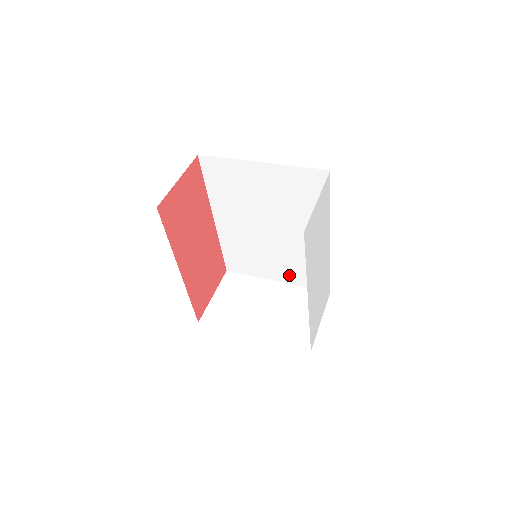
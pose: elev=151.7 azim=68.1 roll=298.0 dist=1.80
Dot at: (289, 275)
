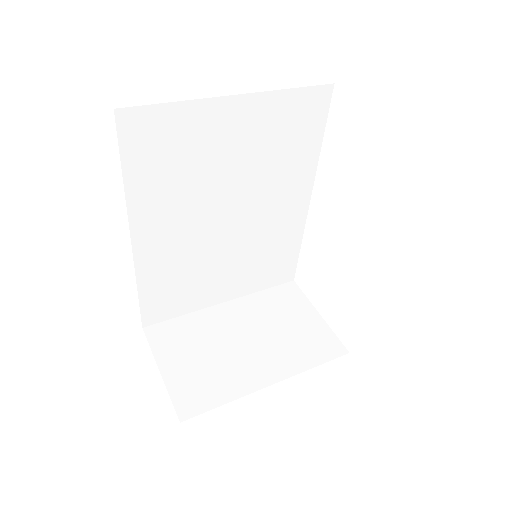
Dot at: (244, 283)
